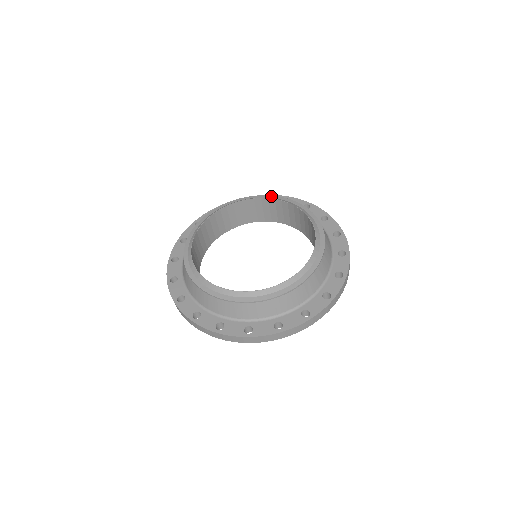
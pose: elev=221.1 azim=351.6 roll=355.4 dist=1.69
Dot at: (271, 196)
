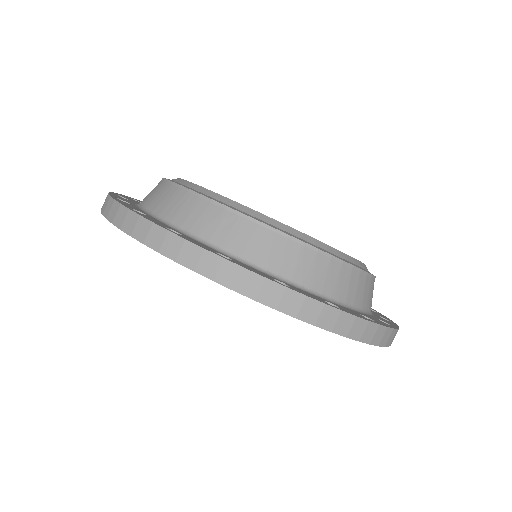
Dot at: occluded
